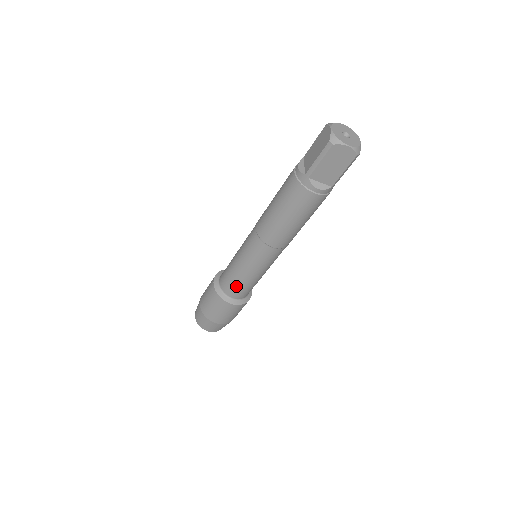
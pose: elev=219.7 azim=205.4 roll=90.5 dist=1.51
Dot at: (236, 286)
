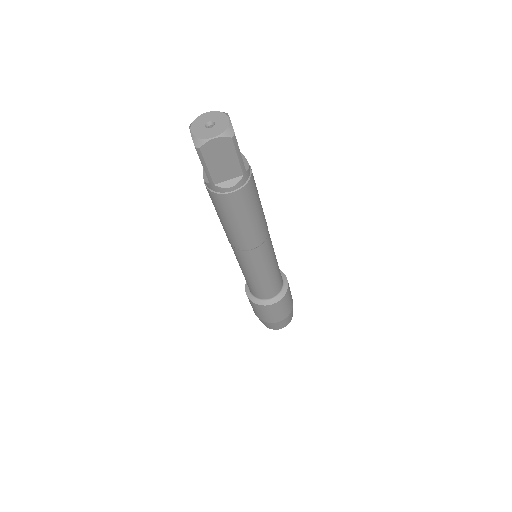
Dot at: (261, 290)
